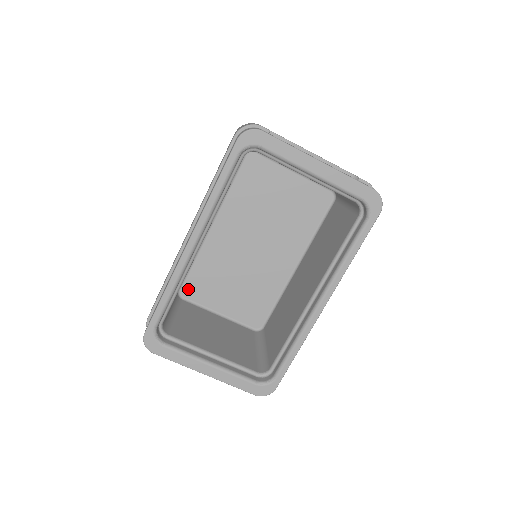
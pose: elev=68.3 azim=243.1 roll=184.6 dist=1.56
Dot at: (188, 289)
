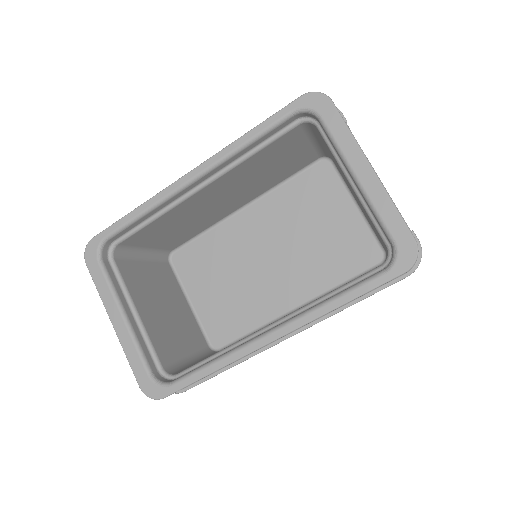
Dot at: (181, 257)
